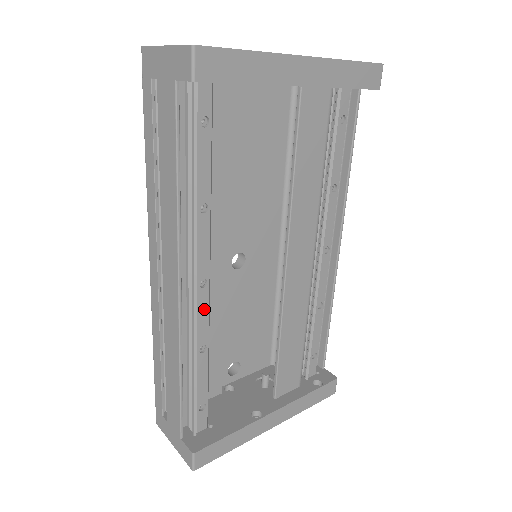
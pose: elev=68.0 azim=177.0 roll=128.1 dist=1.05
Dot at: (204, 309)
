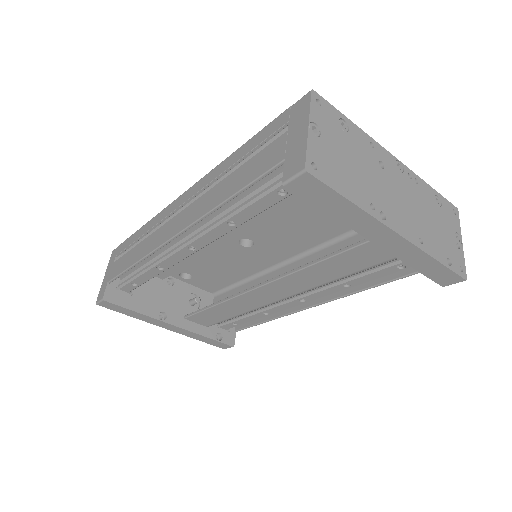
Dot at: (180, 257)
